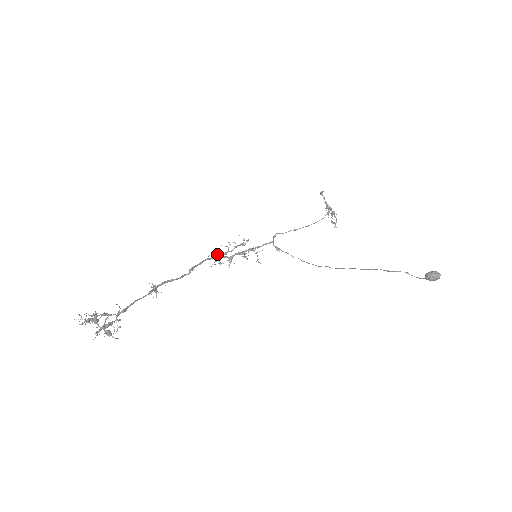
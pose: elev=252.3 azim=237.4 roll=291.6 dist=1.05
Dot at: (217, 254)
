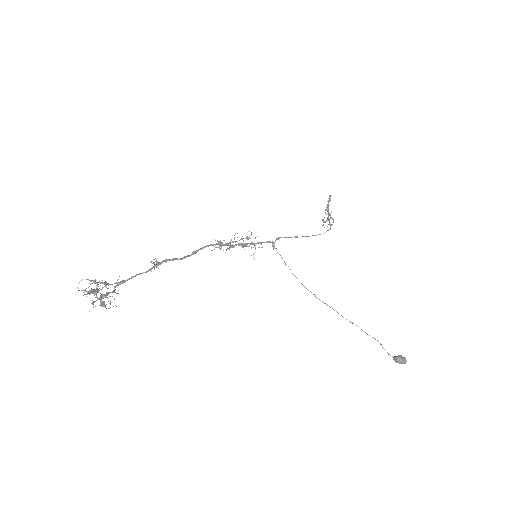
Dot at: (223, 244)
